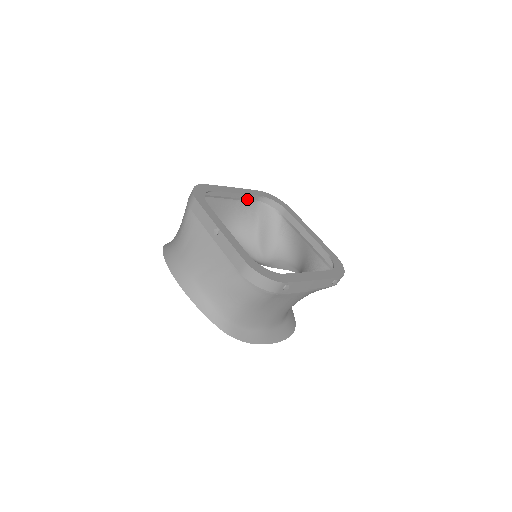
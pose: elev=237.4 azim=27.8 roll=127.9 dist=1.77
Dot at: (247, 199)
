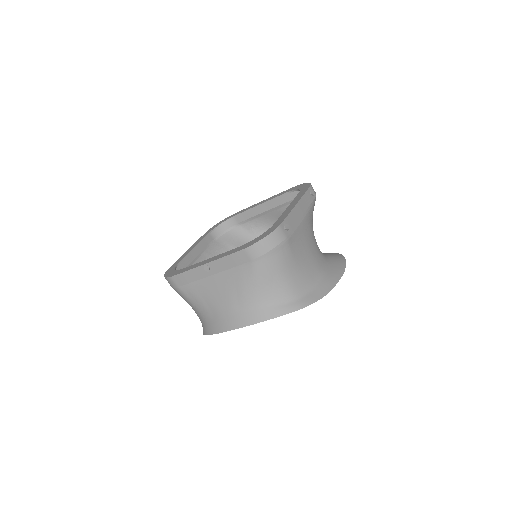
Dot at: (207, 246)
